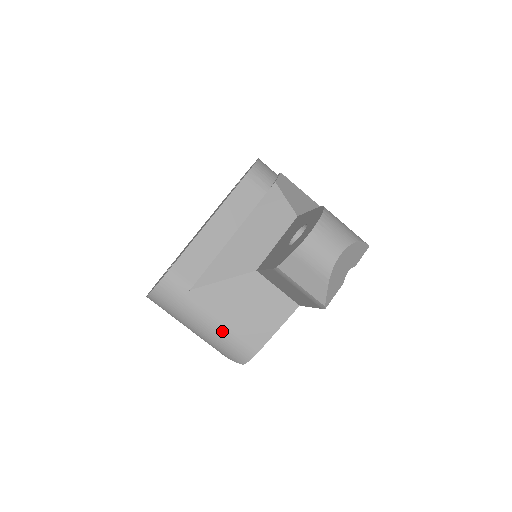
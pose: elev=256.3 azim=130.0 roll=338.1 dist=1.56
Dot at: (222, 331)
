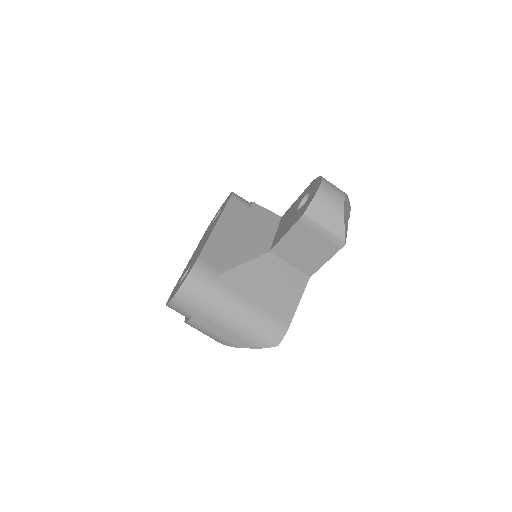
Dot at: (255, 310)
